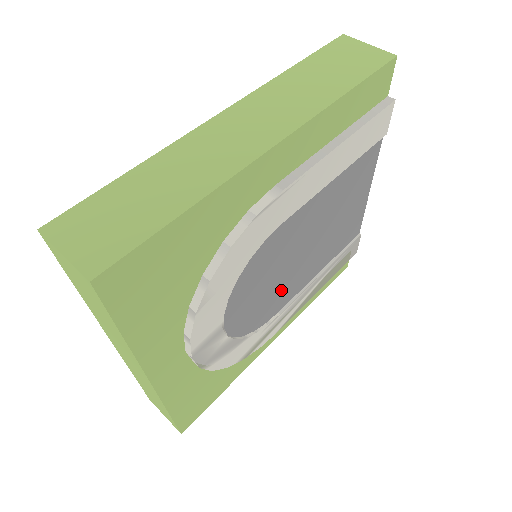
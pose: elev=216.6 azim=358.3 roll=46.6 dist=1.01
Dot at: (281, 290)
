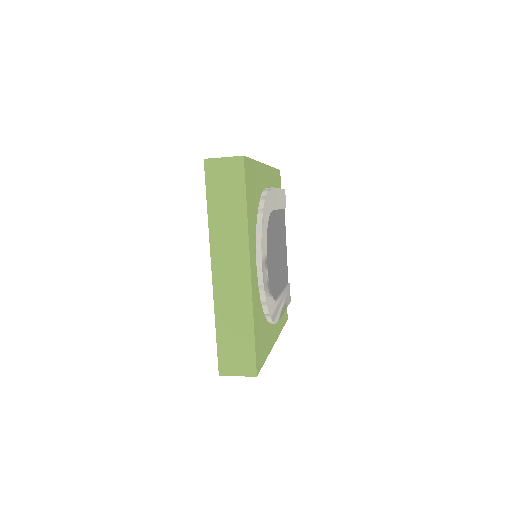
Dot at: (275, 276)
